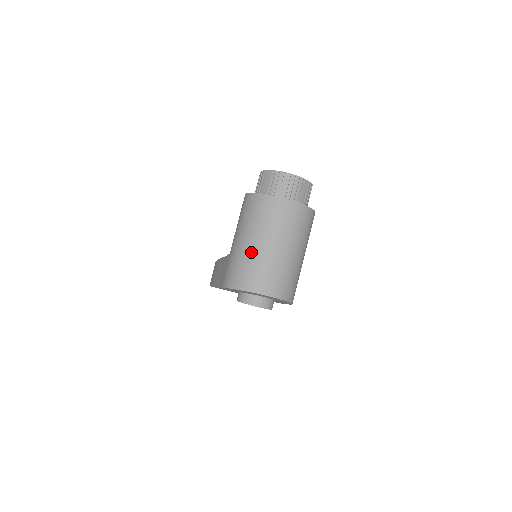
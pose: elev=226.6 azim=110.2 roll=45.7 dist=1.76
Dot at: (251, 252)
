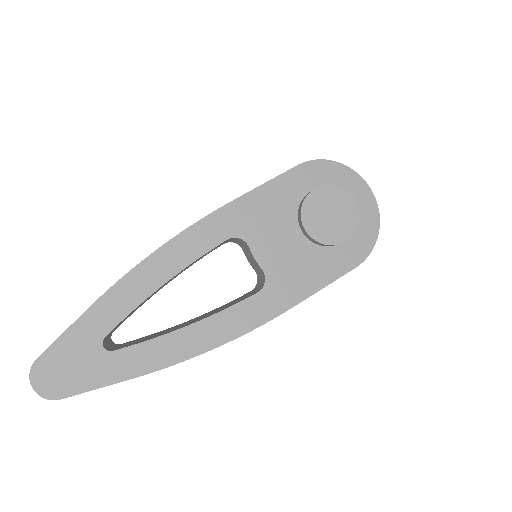
Dot at: occluded
